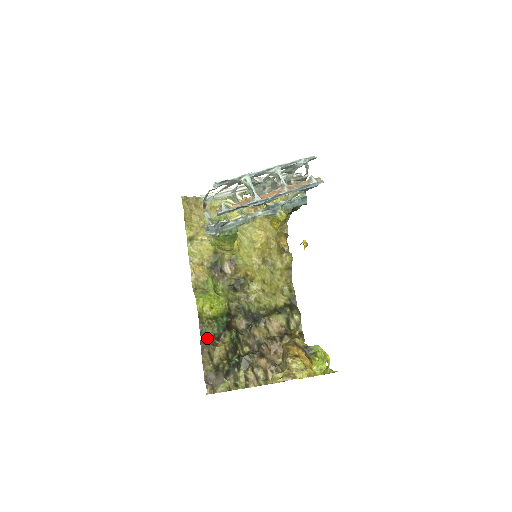
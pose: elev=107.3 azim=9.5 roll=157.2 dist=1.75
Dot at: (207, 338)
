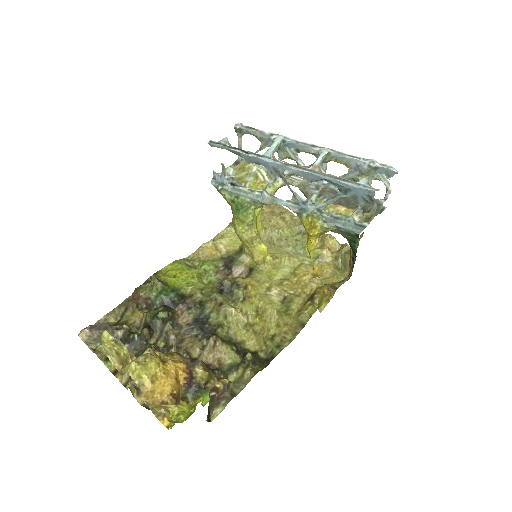
Dot at: (140, 294)
